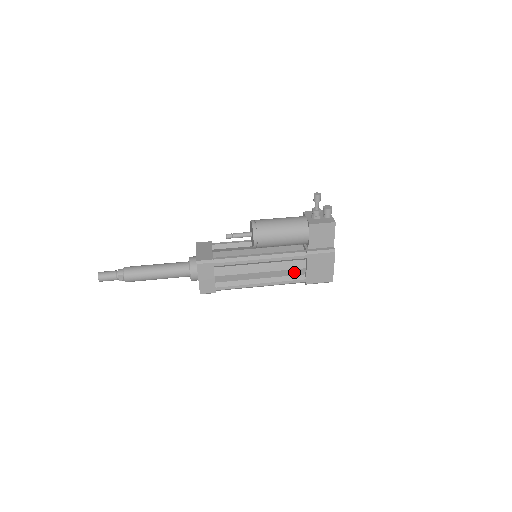
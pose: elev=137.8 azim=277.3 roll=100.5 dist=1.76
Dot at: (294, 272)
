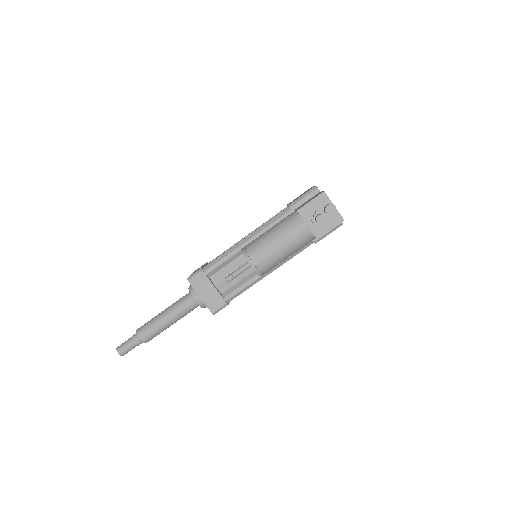
Dot at: occluded
